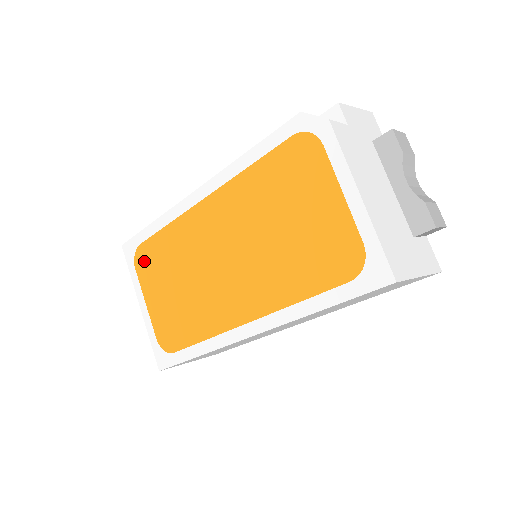
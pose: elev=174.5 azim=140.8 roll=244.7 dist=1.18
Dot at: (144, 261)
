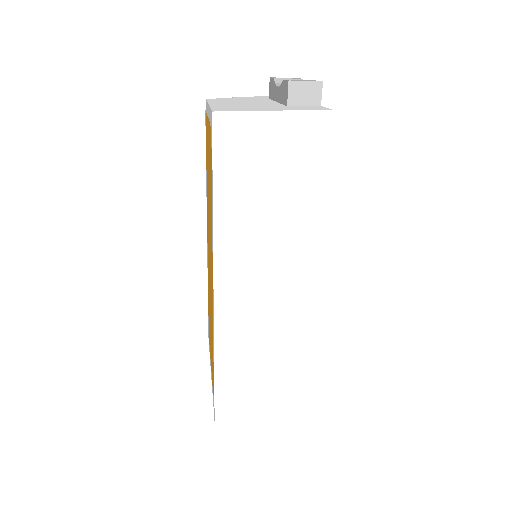
Dot at: occluded
